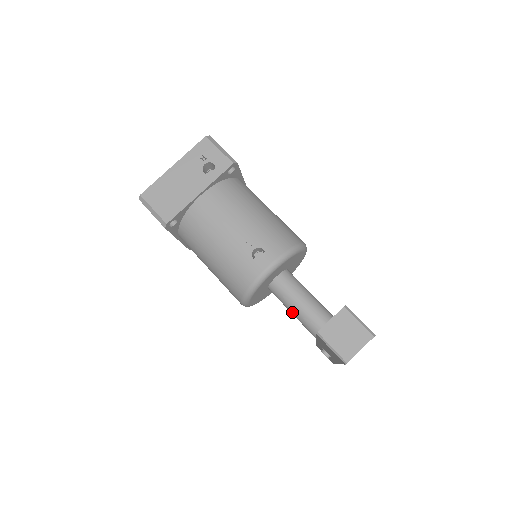
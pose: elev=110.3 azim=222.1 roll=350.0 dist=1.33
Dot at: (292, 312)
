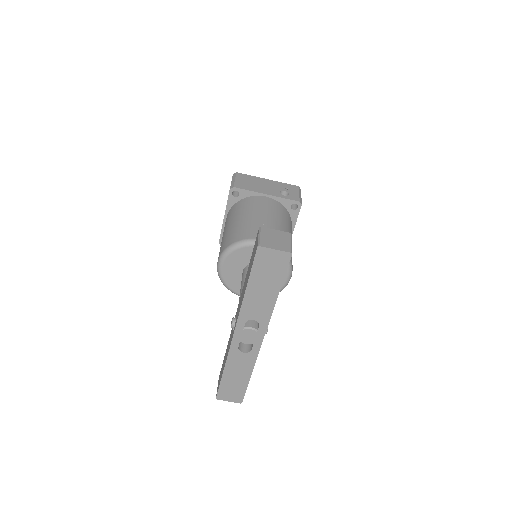
Dot at: (242, 287)
